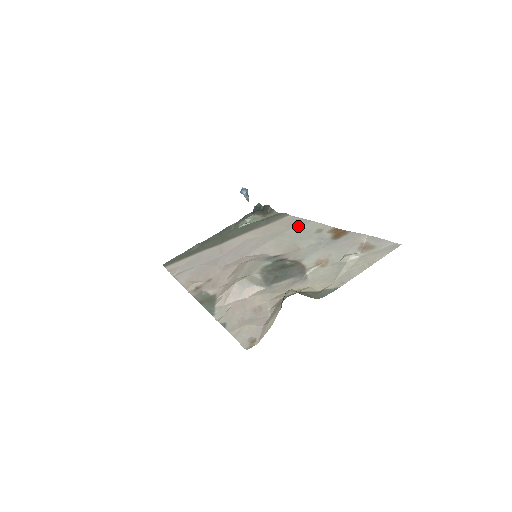
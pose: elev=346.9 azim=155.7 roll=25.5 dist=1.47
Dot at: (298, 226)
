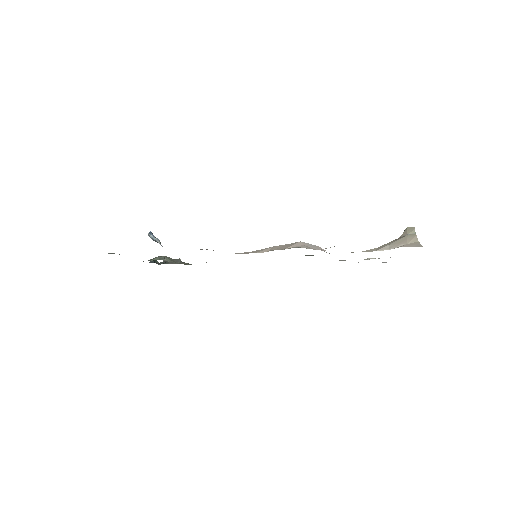
Dot at: occluded
